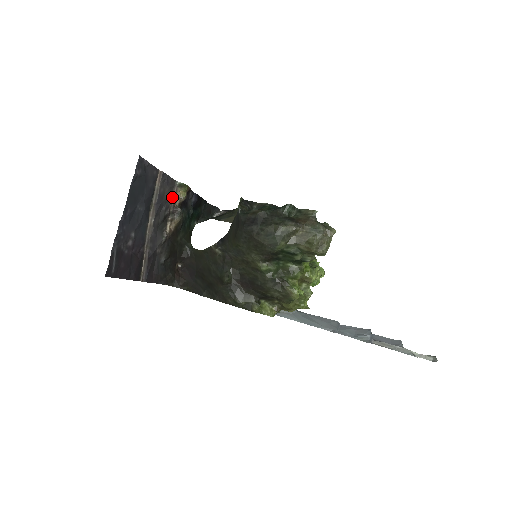
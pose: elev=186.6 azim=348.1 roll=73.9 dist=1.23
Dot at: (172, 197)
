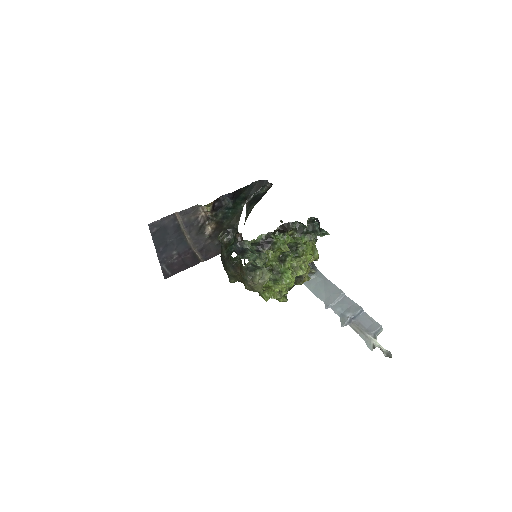
Dot at: (201, 213)
